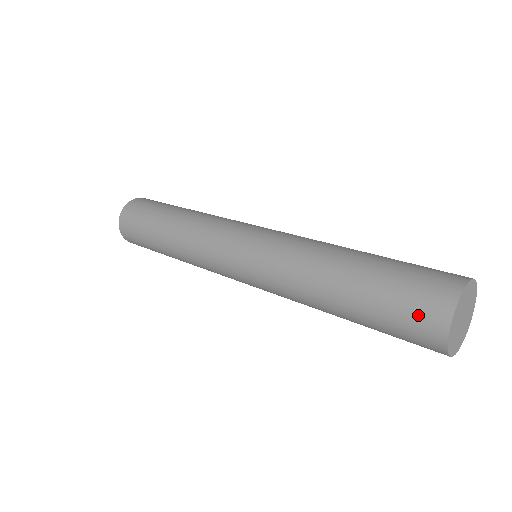
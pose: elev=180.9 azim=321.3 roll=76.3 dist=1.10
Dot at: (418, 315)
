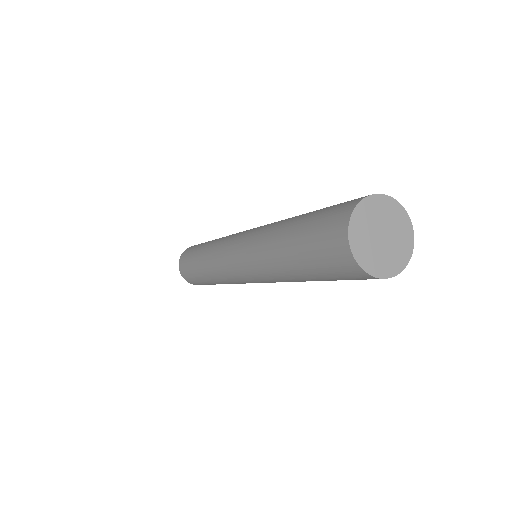
Dot at: (330, 250)
